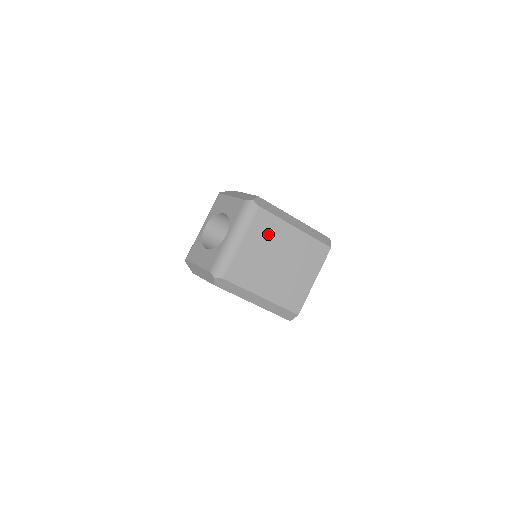
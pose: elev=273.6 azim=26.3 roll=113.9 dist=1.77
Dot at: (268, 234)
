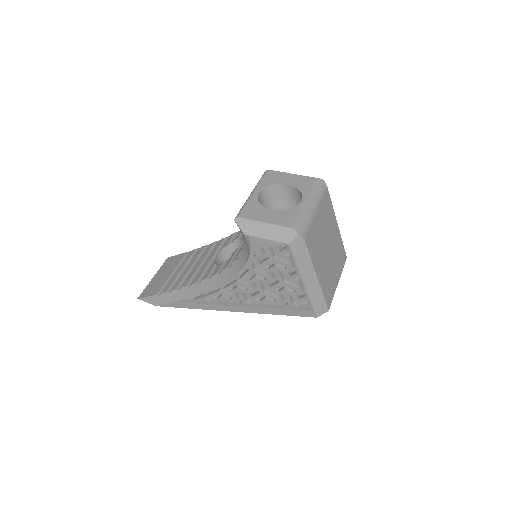
Dot at: (327, 217)
